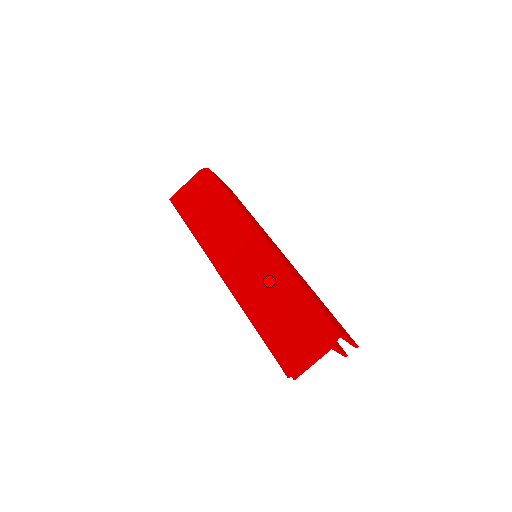
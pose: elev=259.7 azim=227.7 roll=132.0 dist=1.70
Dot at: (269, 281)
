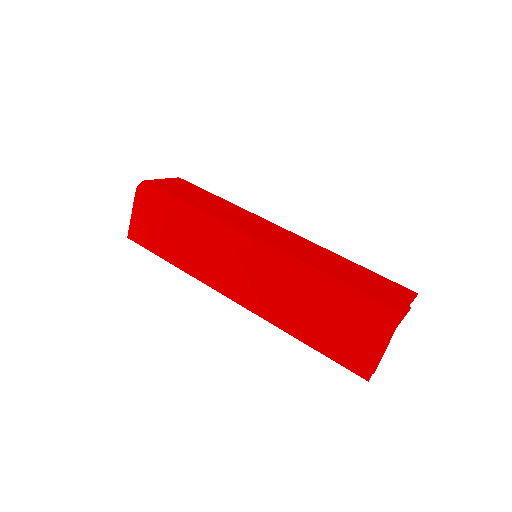
Dot at: (289, 288)
